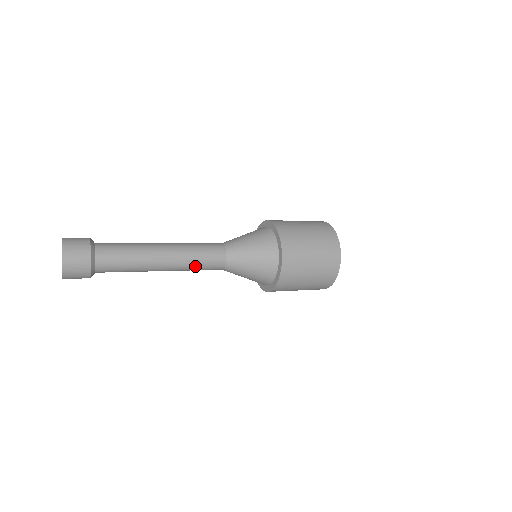
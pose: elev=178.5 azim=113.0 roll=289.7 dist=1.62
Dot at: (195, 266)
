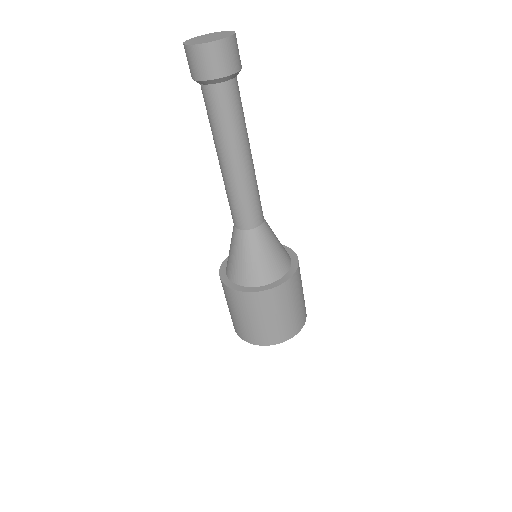
Dot at: (257, 187)
